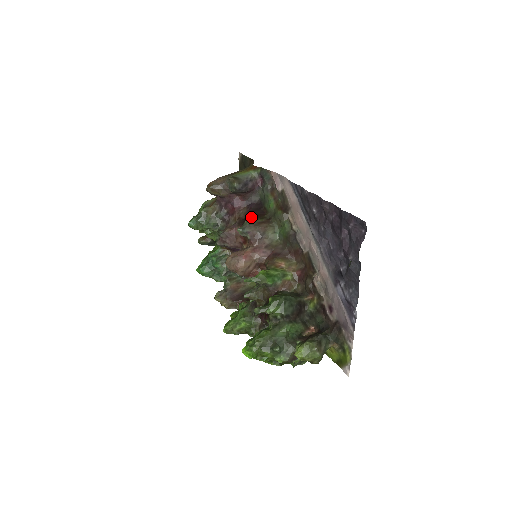
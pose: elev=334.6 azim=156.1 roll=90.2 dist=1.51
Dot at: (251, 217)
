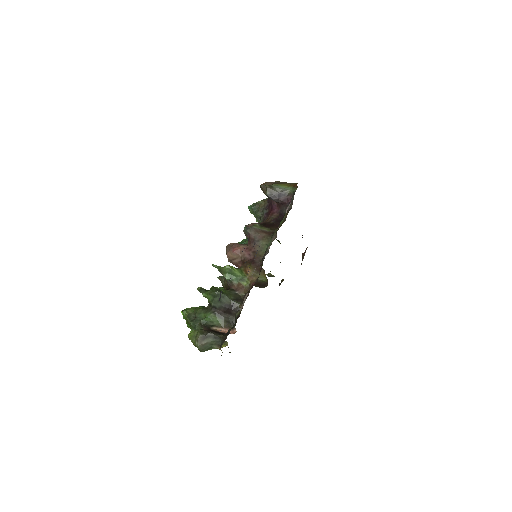
Dot at: (268, 224)
